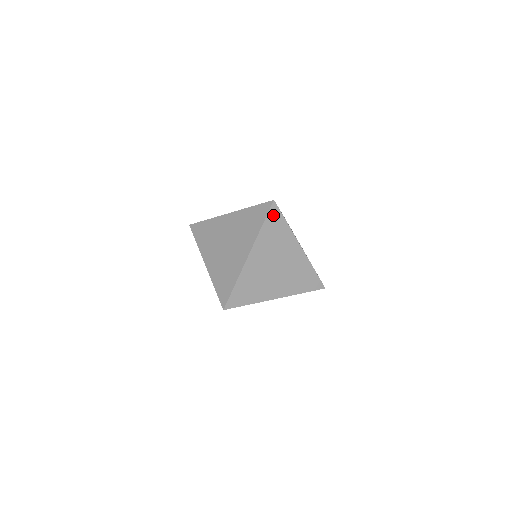
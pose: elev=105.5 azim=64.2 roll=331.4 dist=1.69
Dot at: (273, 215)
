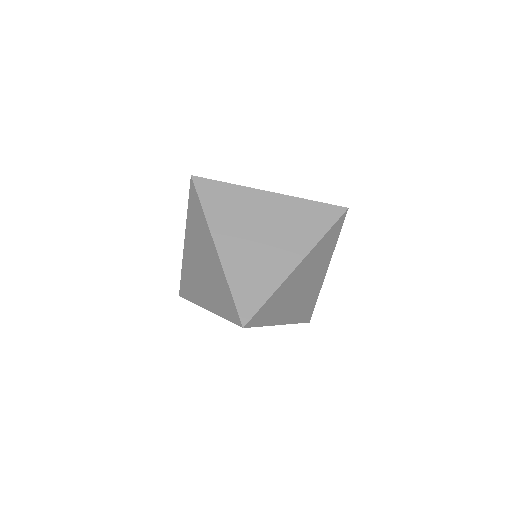
Dot at: (338, 225)
